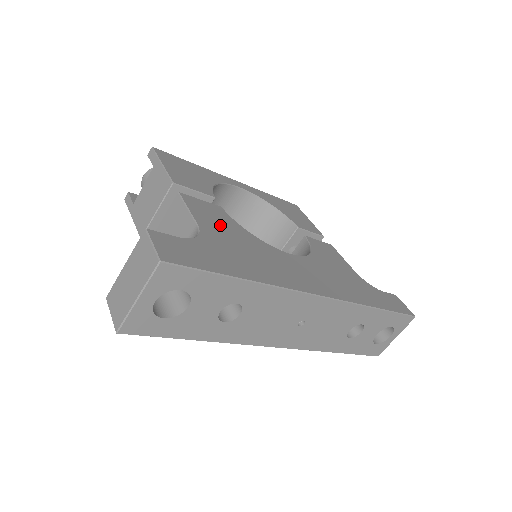
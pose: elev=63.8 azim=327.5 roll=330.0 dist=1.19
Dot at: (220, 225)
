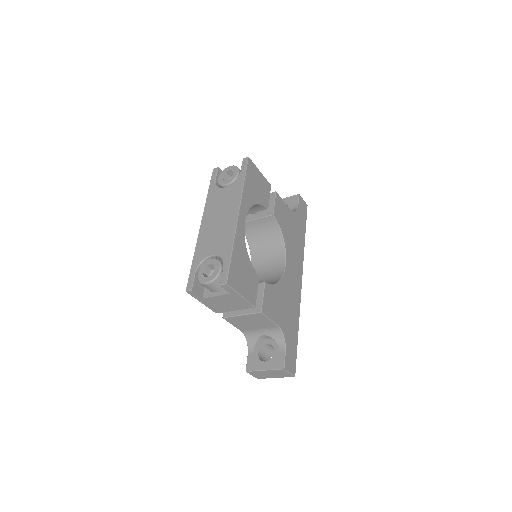
Dot at: (277, 306)
